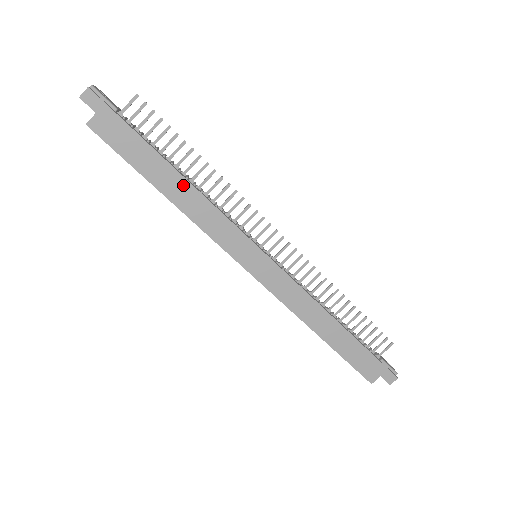
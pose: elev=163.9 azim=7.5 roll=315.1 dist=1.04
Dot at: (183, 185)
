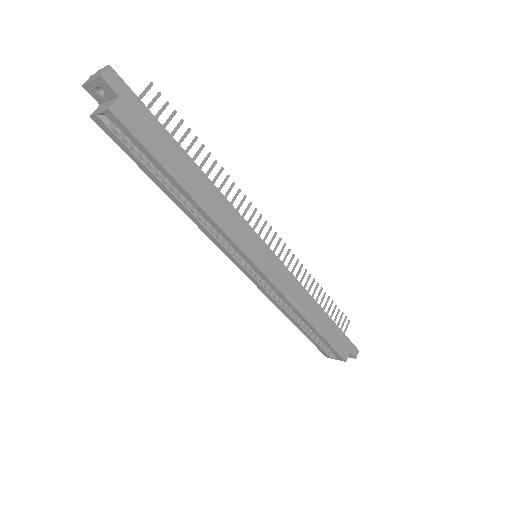
Dot at: (204, 182)
